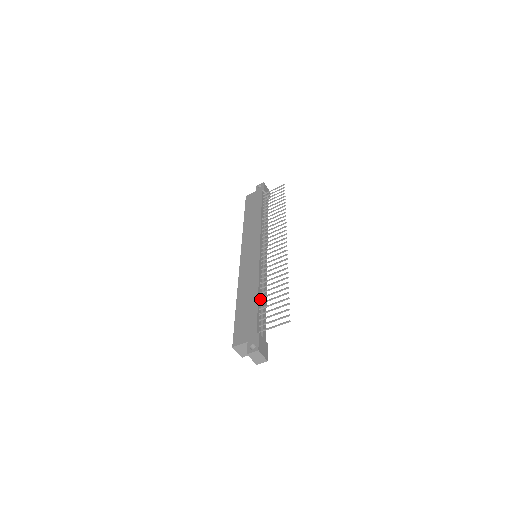
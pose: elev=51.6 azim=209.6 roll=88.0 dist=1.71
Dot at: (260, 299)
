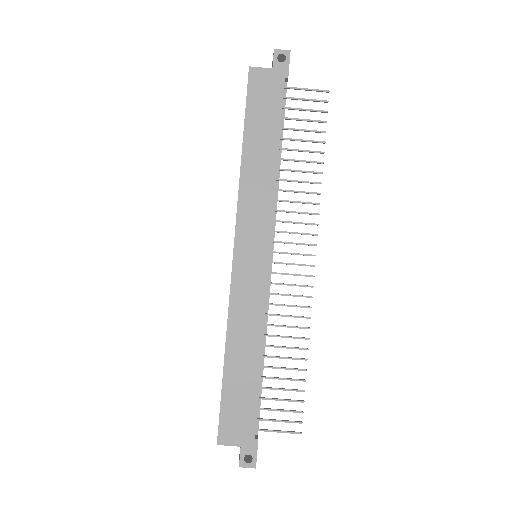
Dot at: (260, 367)
